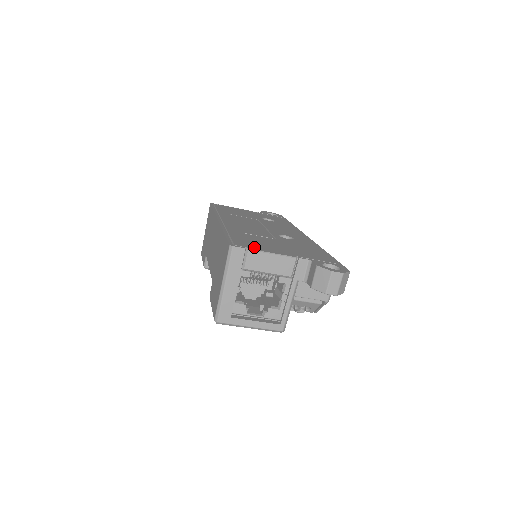
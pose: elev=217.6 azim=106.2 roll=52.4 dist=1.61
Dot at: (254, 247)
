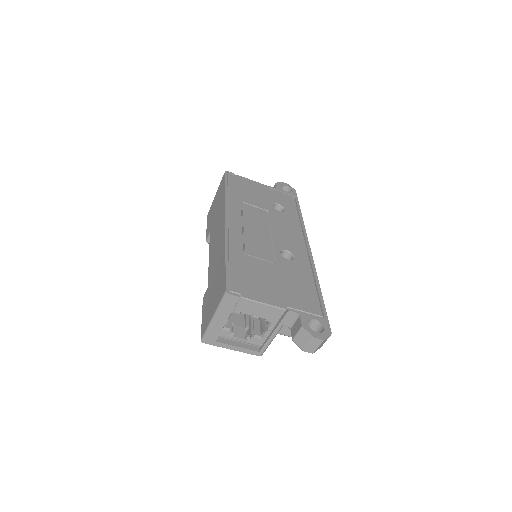
Dot at: (249, 292)
